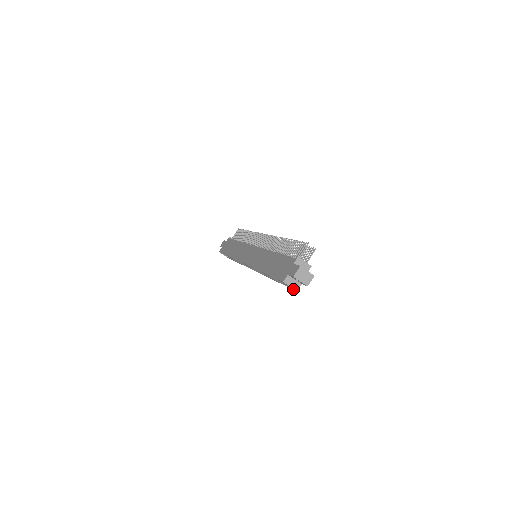
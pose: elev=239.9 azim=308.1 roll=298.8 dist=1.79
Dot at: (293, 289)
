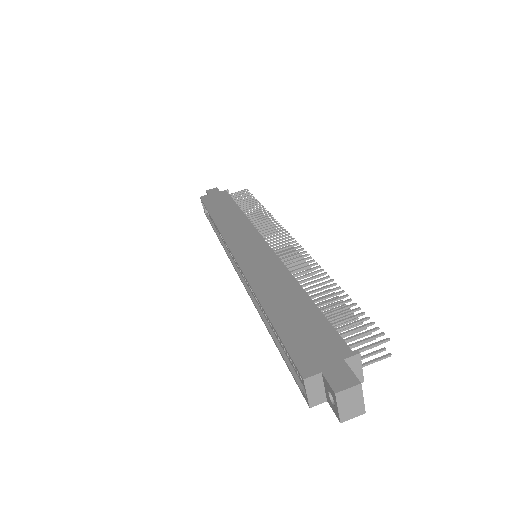
Dot at: (305, 396)
